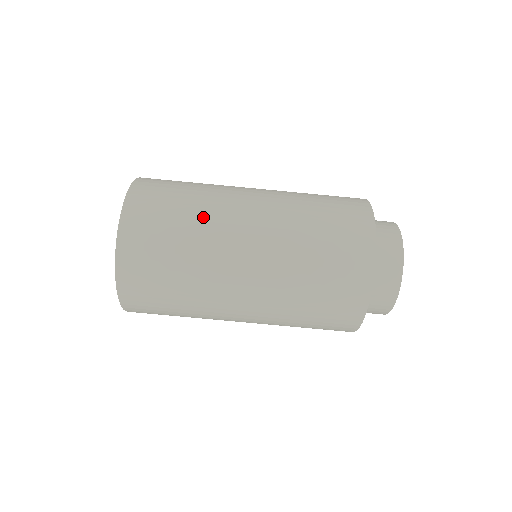
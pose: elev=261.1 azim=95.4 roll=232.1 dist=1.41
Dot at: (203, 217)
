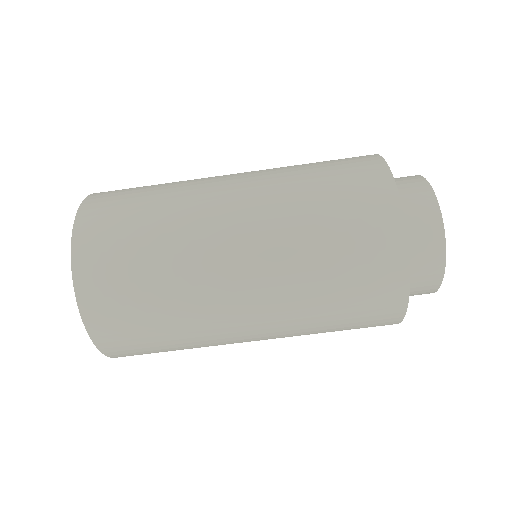
Dot at: (177, 270)
